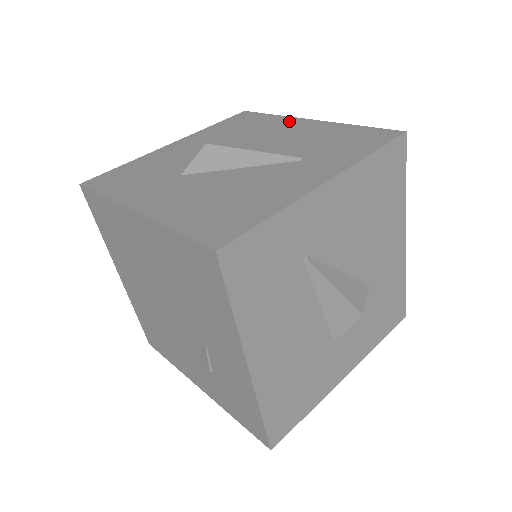
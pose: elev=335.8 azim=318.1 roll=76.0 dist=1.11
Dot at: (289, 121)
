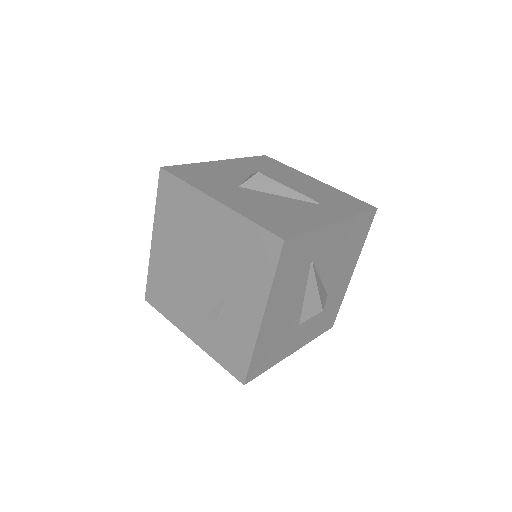
Dot at: (301, 175)
